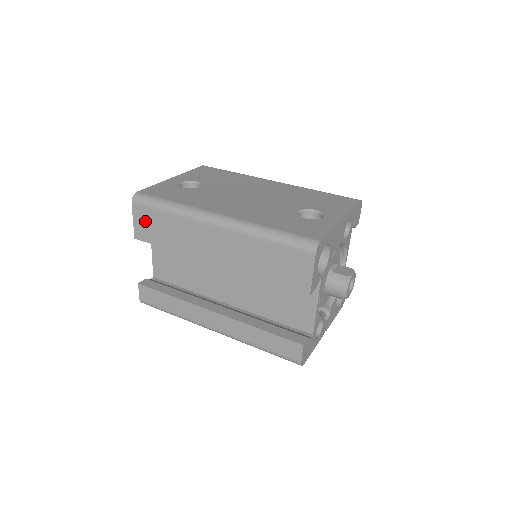
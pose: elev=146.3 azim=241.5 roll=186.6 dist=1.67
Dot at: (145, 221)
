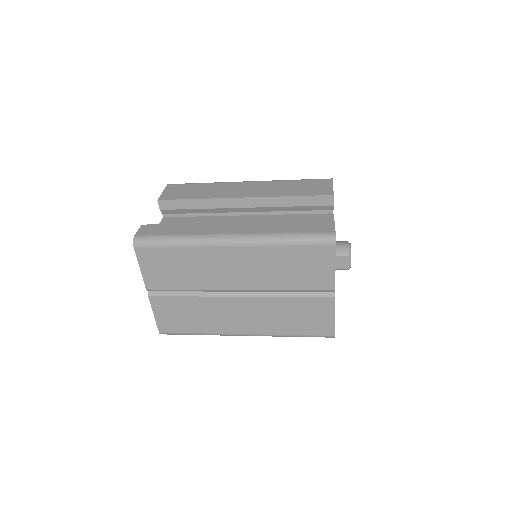
Dot at: (177, 190)
